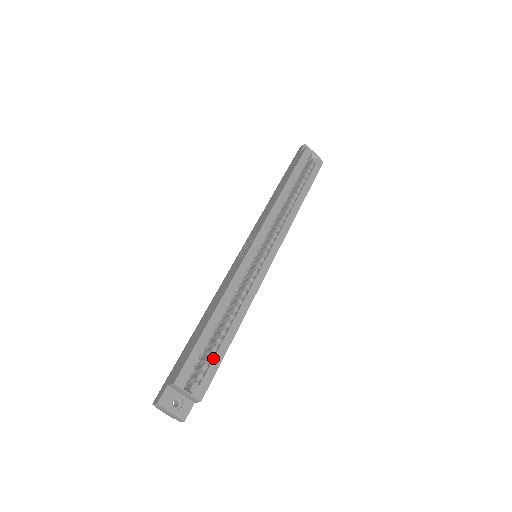
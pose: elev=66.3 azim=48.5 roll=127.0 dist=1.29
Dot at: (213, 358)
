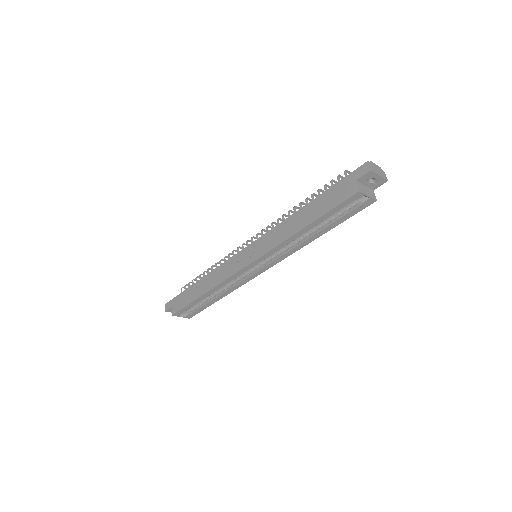
Dot at: (200, 308)
